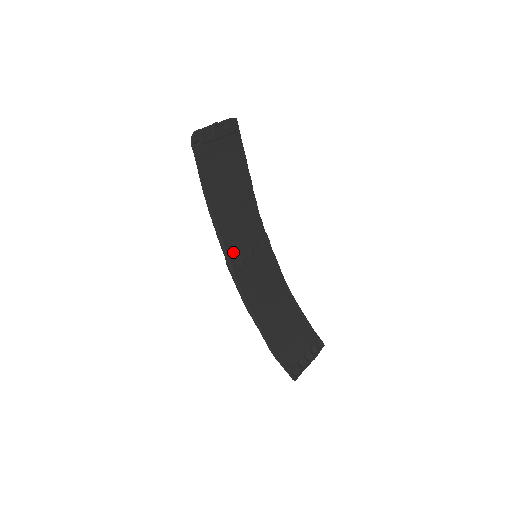
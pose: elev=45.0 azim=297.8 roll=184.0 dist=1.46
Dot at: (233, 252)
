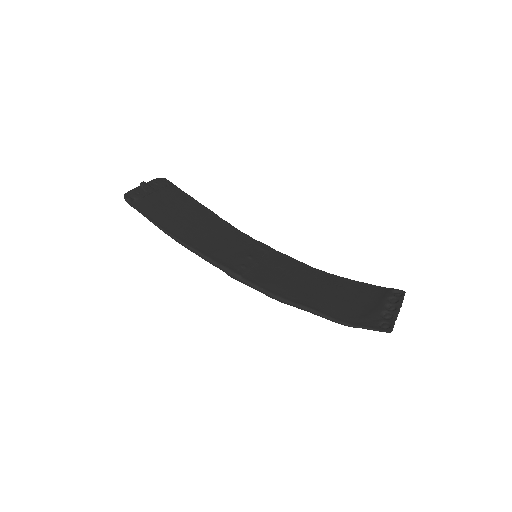
Dot at: (227, 262)
